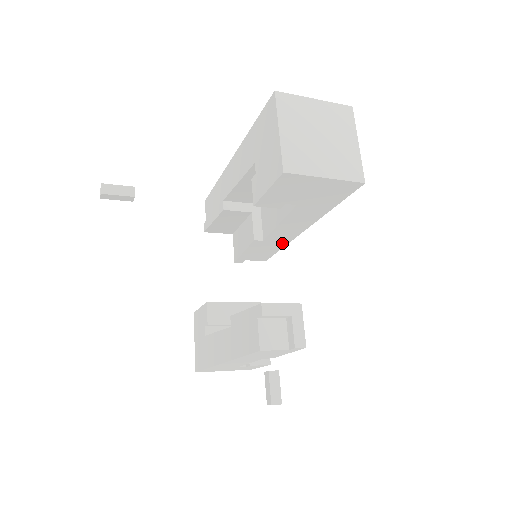
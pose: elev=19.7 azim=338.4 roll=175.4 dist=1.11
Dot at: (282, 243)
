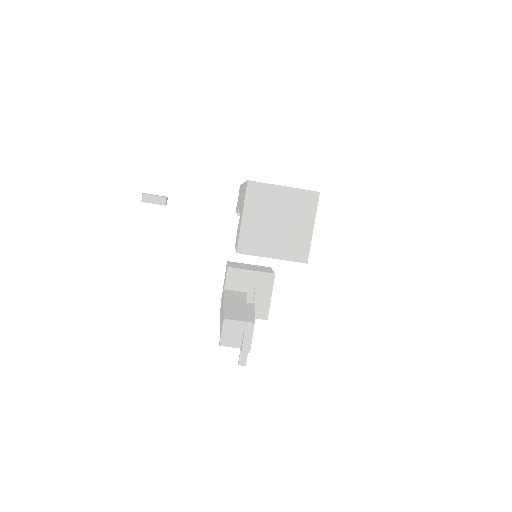
Dot at: occluded
